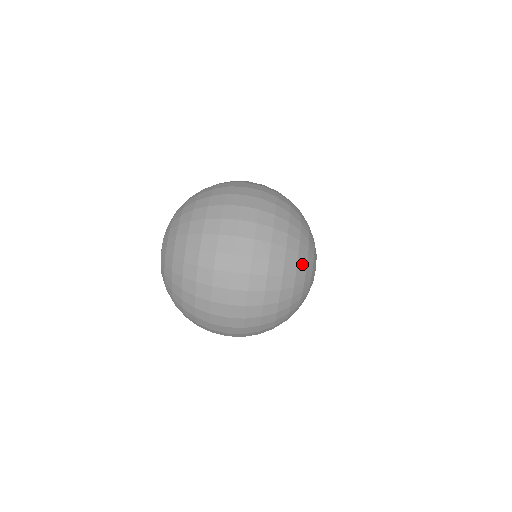
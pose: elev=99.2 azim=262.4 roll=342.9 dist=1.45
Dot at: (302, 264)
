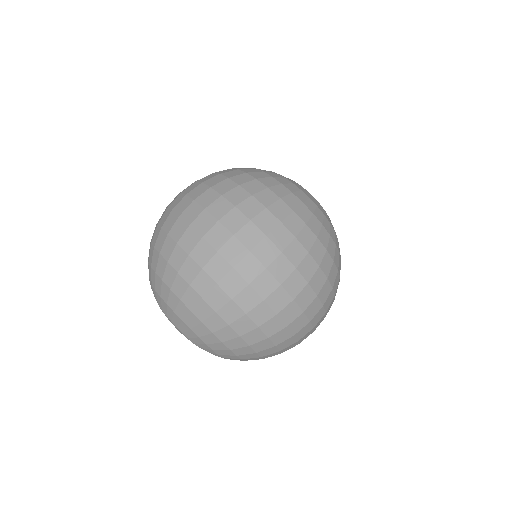
Dot at: (296, 191)
